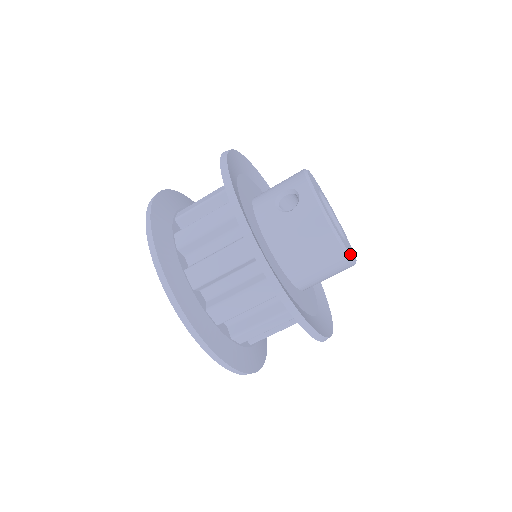
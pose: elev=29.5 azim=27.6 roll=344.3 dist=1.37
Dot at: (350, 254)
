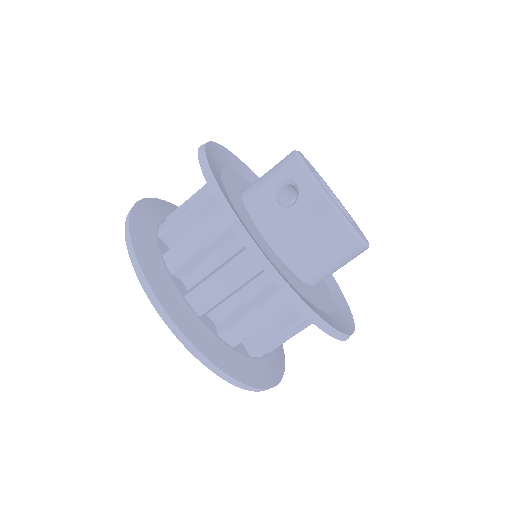
Dot at: (364, 240)
